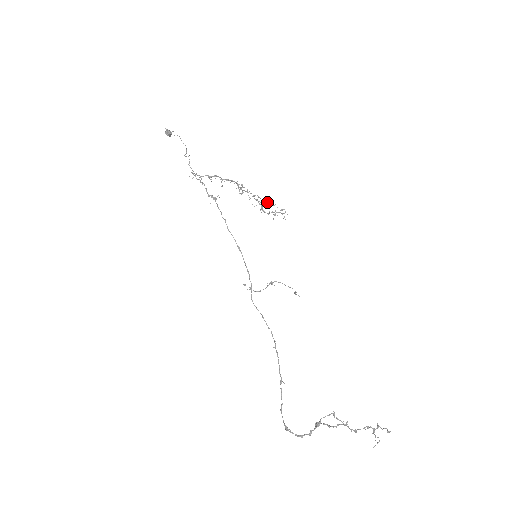
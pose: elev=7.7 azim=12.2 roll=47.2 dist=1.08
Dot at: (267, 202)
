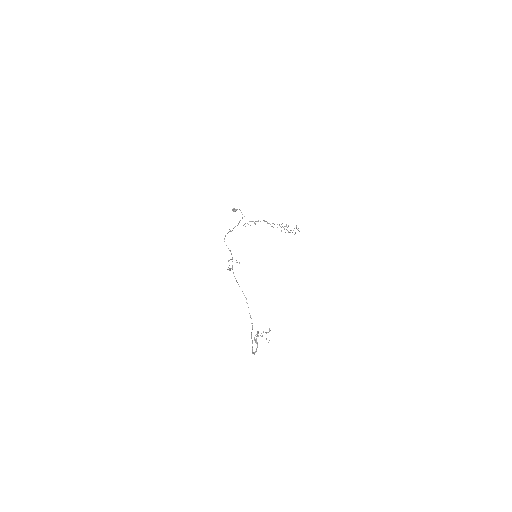
Dot at: occluded
